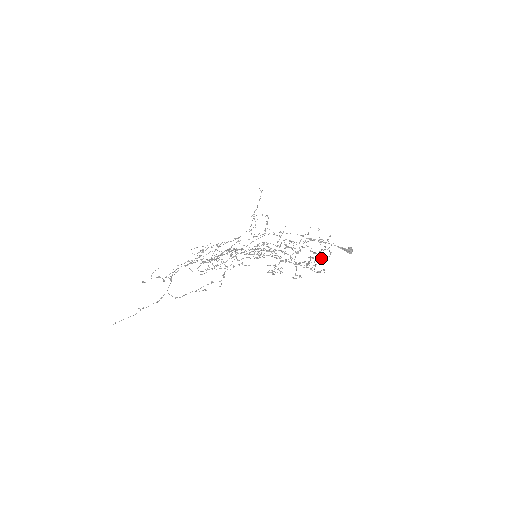
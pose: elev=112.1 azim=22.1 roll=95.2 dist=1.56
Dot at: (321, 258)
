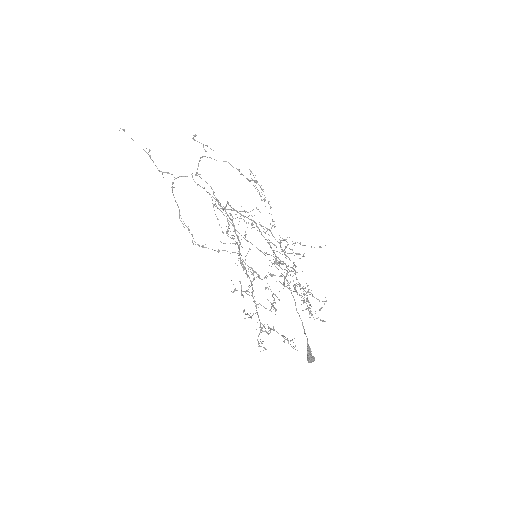
Dot at: occluded
